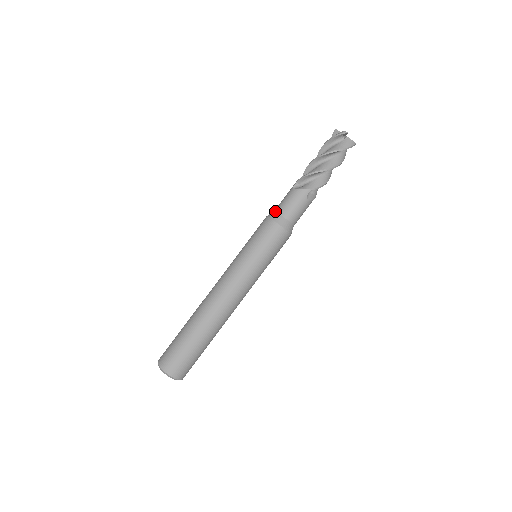
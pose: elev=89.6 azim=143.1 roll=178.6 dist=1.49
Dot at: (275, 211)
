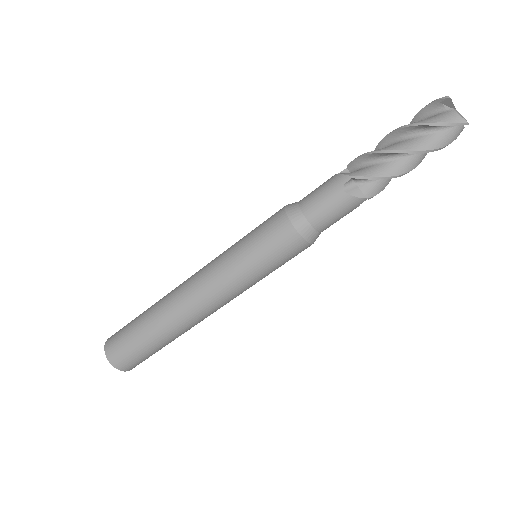
Dot at: (305, 215)
